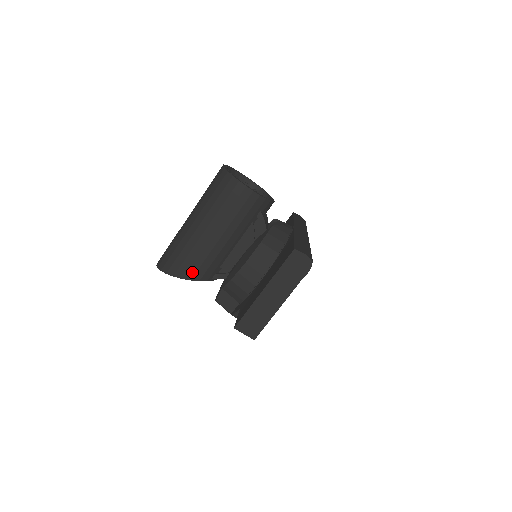
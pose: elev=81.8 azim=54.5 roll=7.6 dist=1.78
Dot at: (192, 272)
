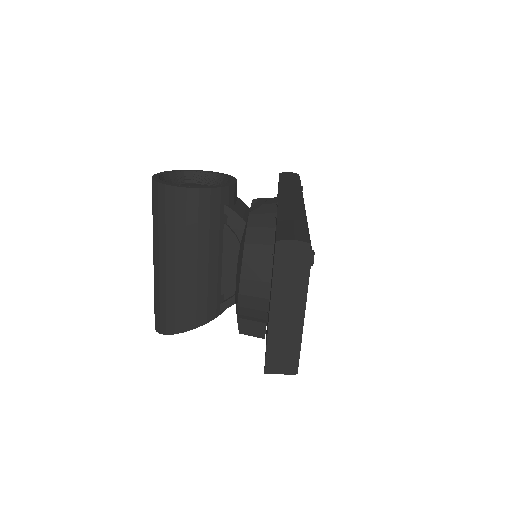
Dot at: (192, 319)
